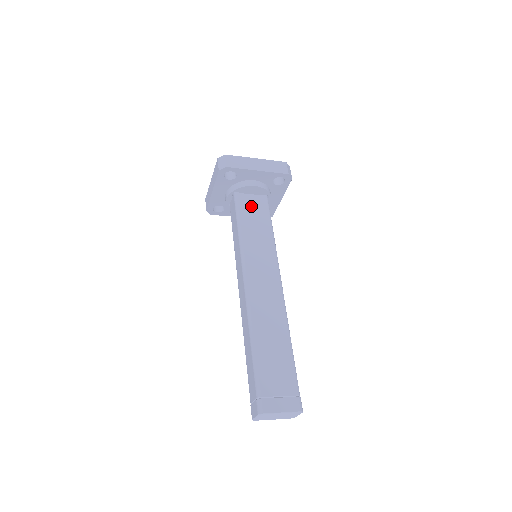
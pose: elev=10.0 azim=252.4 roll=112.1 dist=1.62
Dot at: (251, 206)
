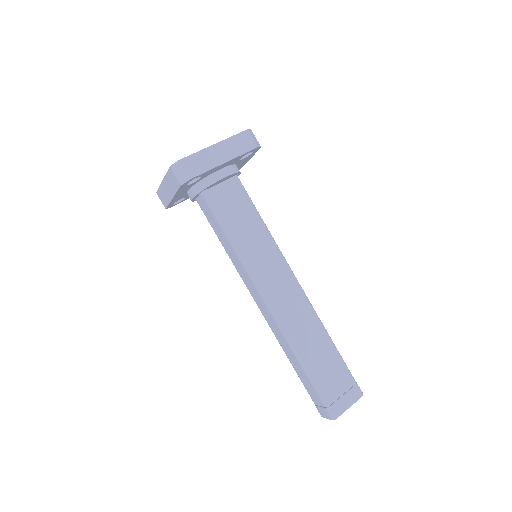
Dot at: (227, 200)
